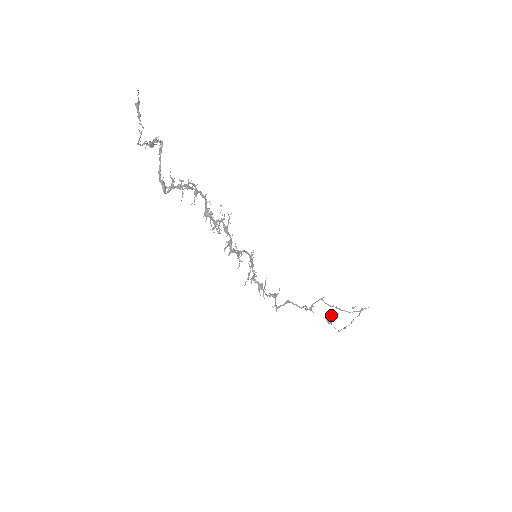
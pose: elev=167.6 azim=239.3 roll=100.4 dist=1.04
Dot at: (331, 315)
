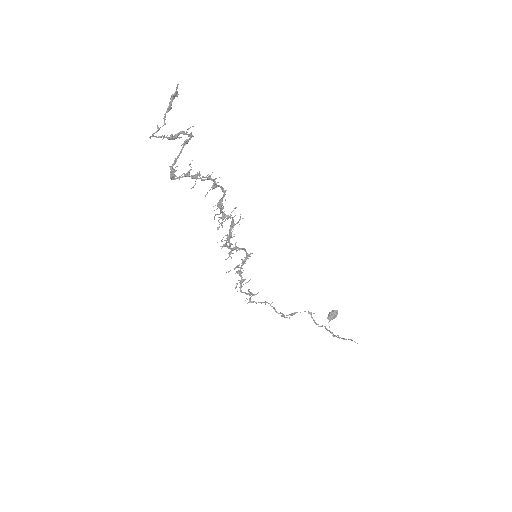
Dot at: (335, 315)
